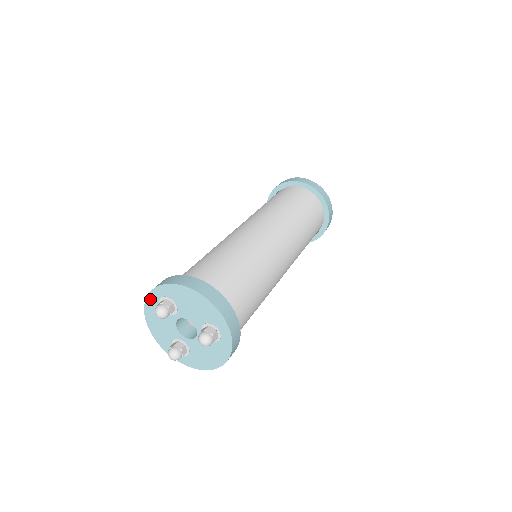
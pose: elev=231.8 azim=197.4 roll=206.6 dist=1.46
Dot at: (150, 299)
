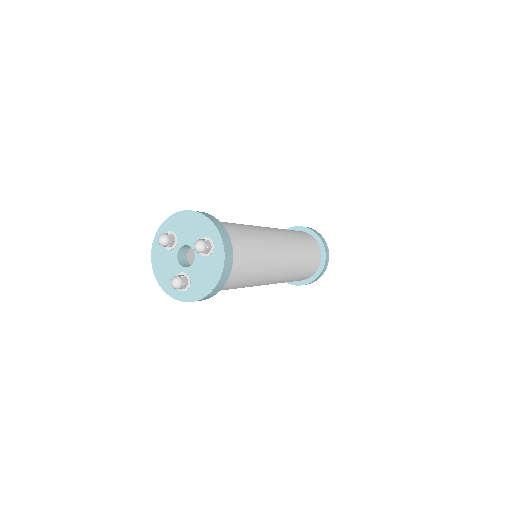
Dot at: (155, 243)
